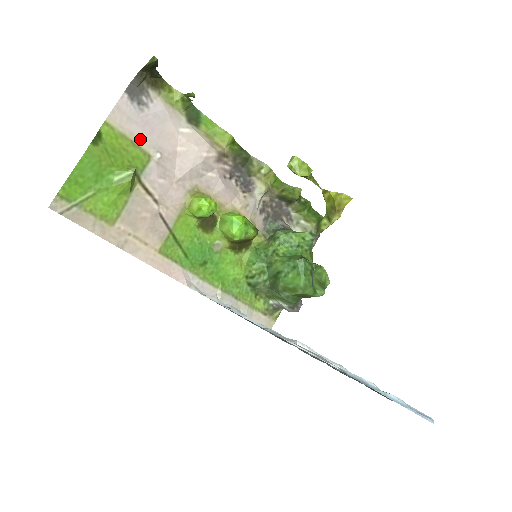
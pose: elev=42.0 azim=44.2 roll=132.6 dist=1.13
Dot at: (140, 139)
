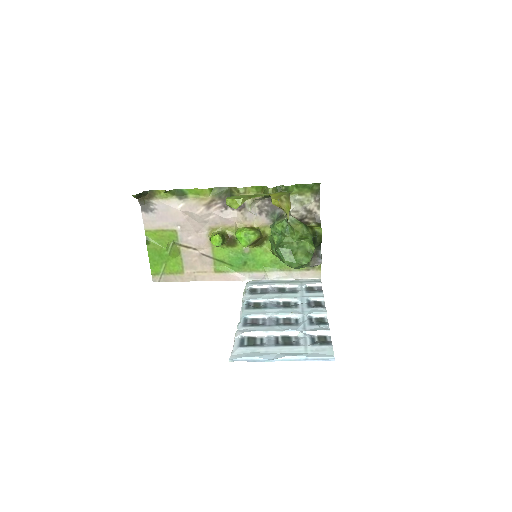
Dot at: (165, 226)
